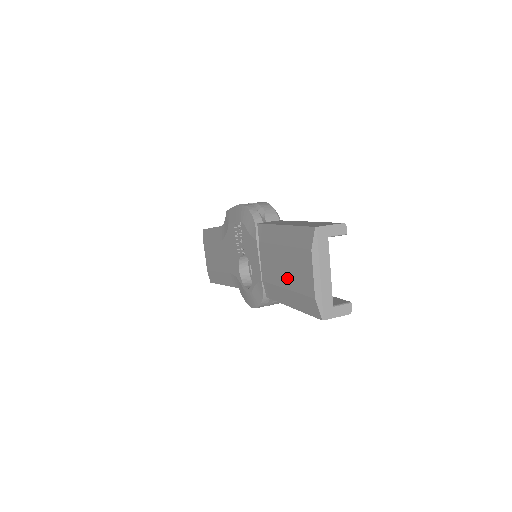
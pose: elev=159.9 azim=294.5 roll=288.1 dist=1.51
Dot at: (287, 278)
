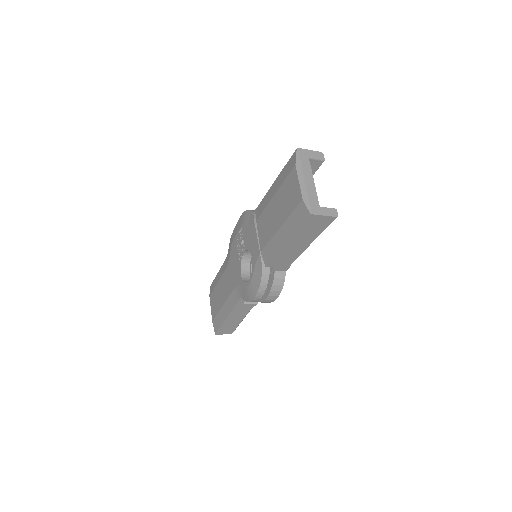
Dot at: (280, 216)
